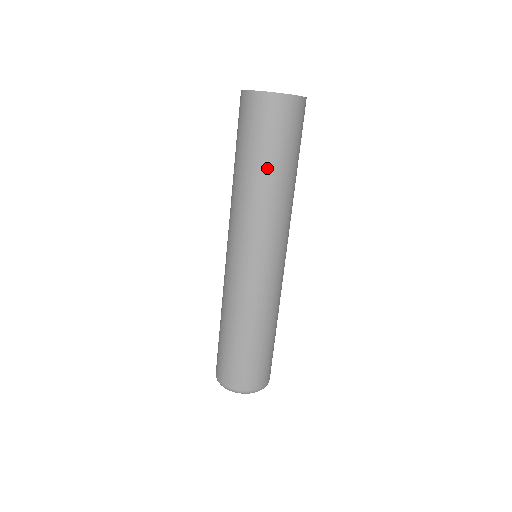
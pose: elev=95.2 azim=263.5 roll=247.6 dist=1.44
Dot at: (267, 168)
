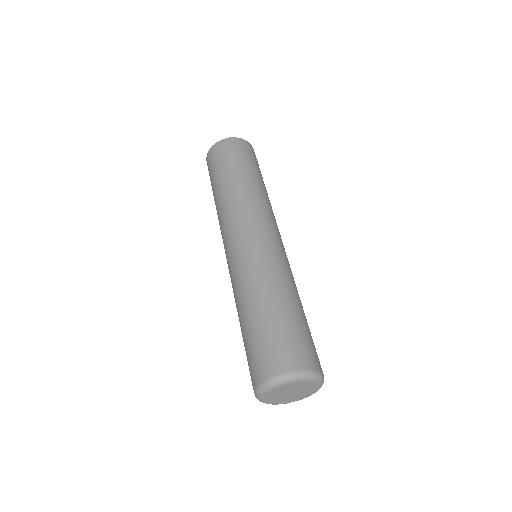
Dot at: (239, 174)
